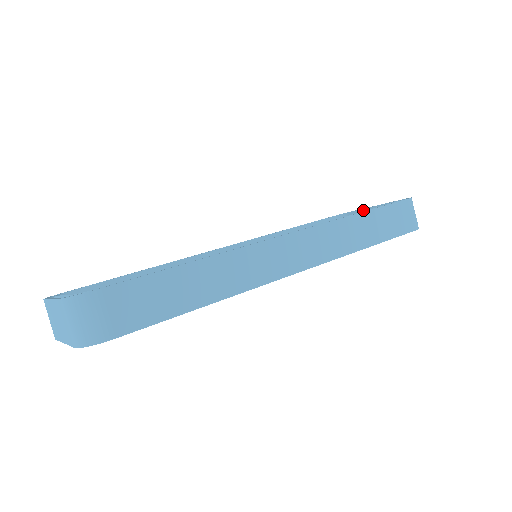
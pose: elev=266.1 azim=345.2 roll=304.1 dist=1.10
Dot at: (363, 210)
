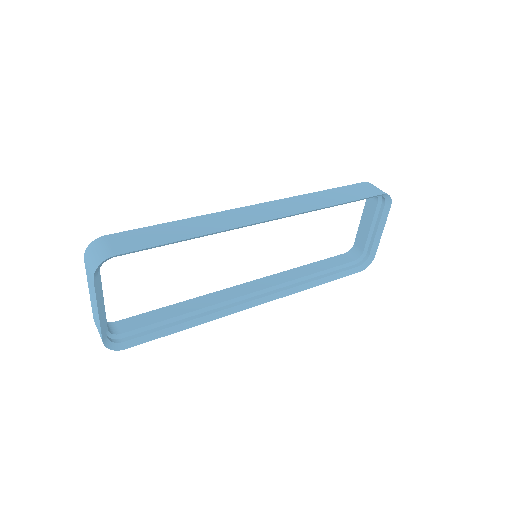
Dot at: (358, 230)
